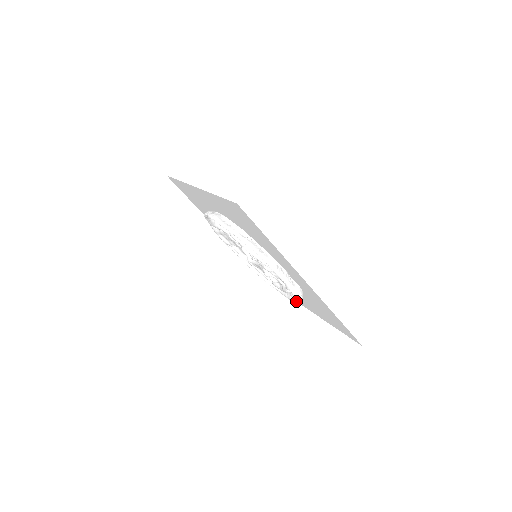
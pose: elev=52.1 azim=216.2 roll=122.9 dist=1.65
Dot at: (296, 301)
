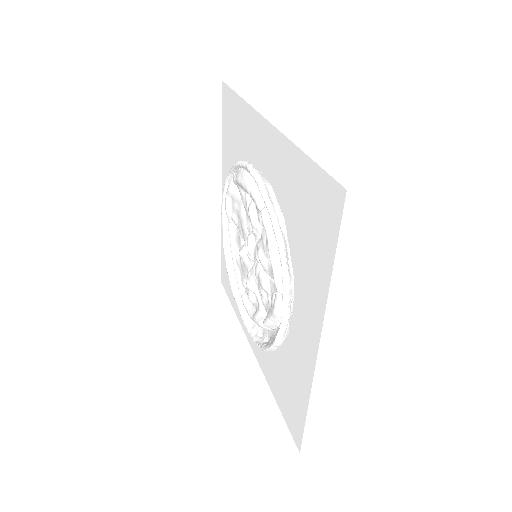
Dot at: (257, 339)
